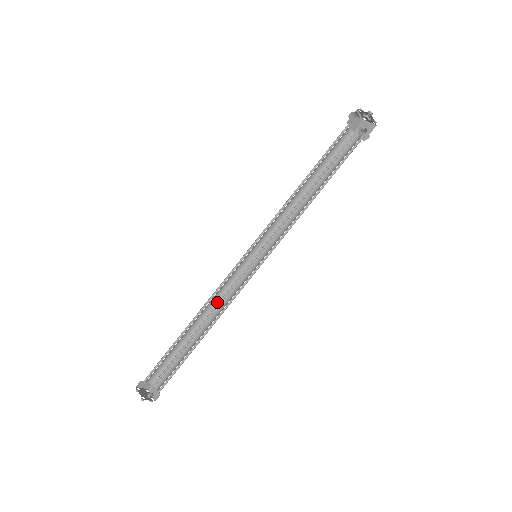
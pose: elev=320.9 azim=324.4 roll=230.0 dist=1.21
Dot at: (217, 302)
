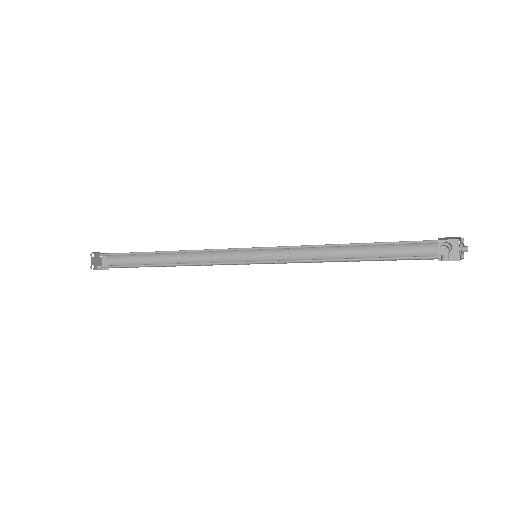
Dot at: (198, 252)
